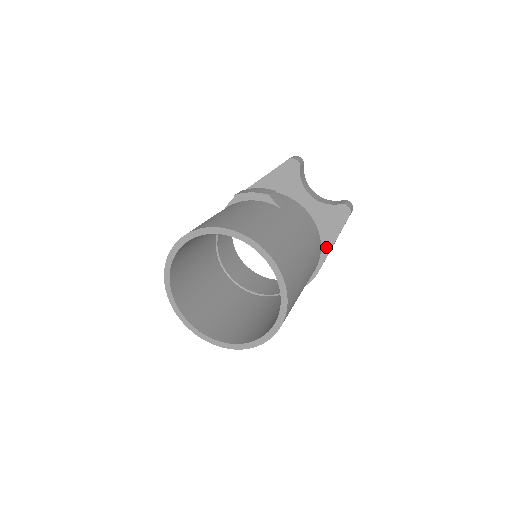
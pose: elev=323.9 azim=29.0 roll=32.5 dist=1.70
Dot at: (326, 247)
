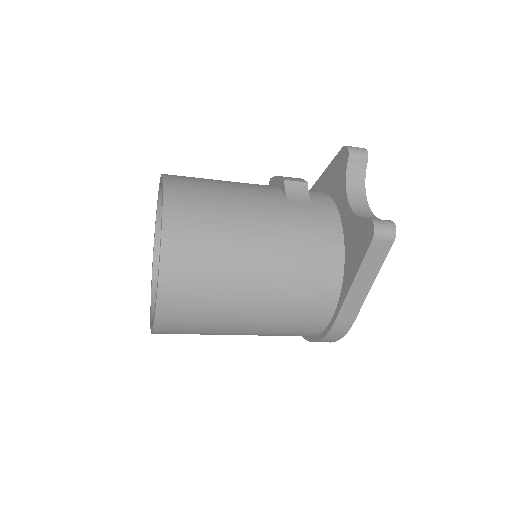
Dot at: (346, 285)
